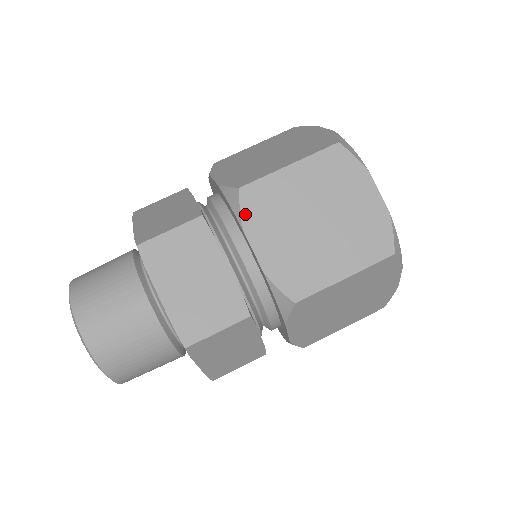
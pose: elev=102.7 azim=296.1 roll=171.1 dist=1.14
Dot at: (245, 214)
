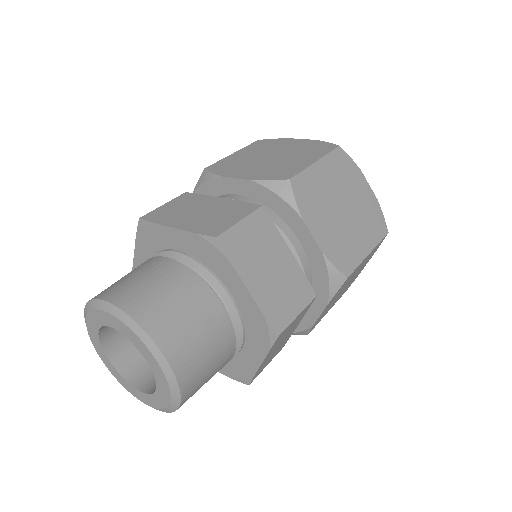
Dot at: (299, 203)
